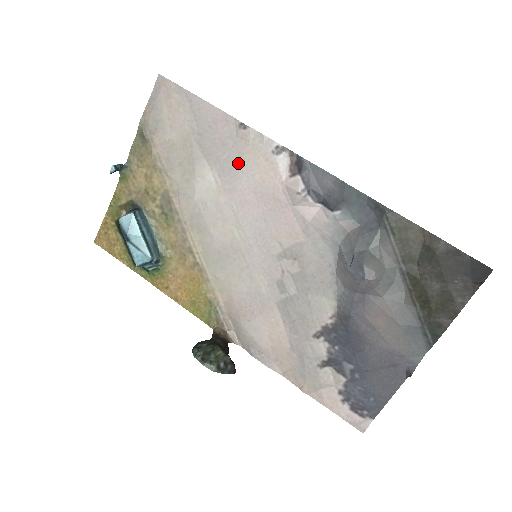
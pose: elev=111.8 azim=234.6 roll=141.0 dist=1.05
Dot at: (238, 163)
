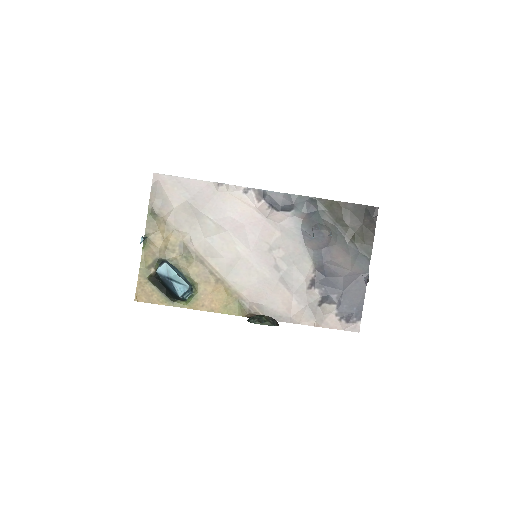
Dot at: (224, 206)
